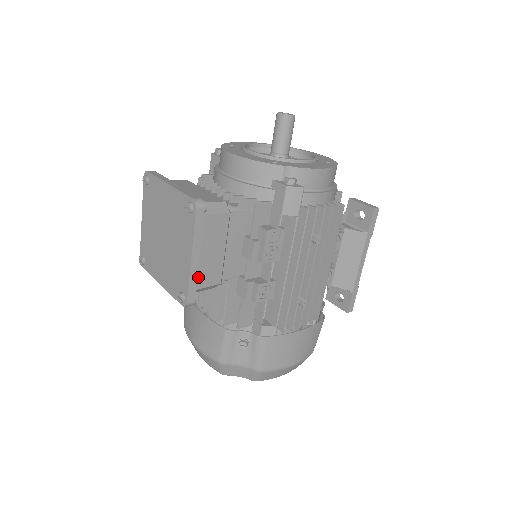
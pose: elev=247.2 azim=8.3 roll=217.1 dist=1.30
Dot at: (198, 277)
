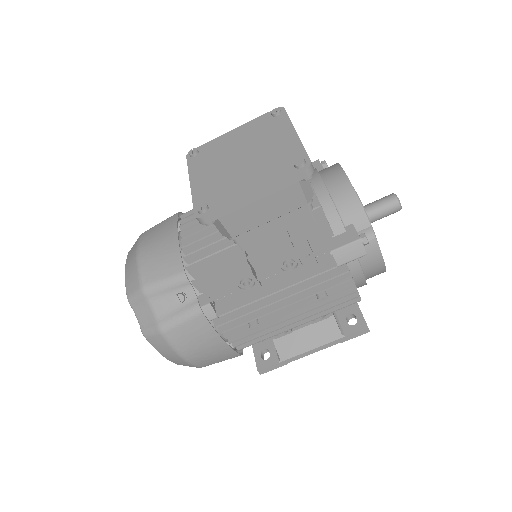
Dot at: (232, 212)
